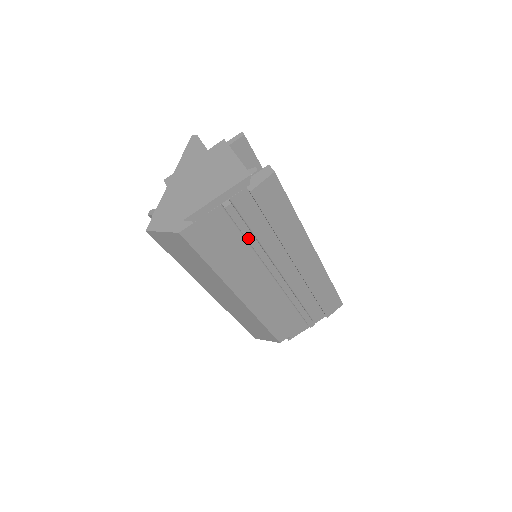
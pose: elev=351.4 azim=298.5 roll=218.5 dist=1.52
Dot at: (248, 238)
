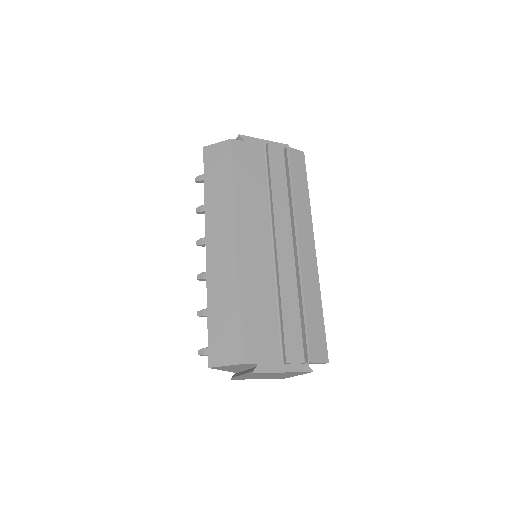
Dot at: (271, 178)
